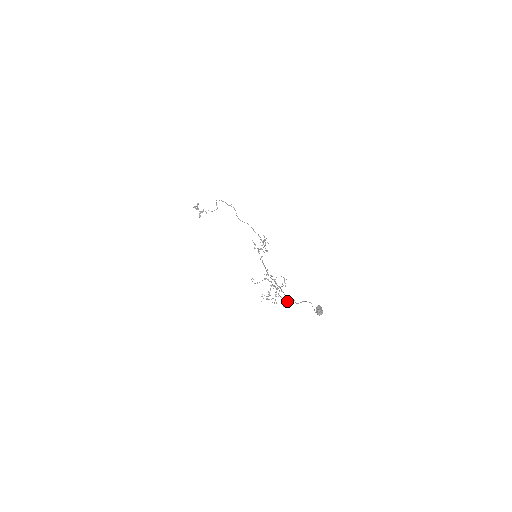
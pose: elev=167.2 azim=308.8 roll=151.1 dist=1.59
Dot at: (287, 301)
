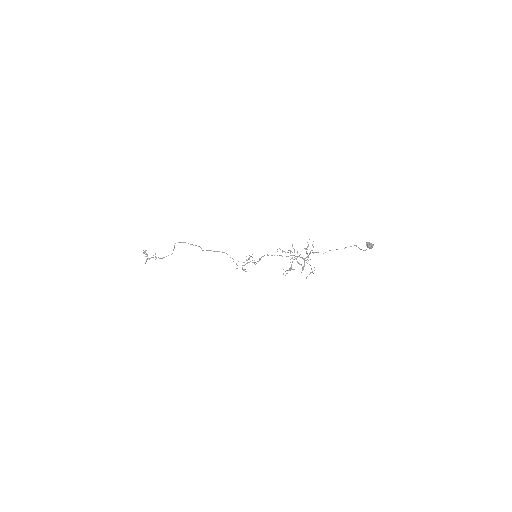
Dot at: (310, 273)
